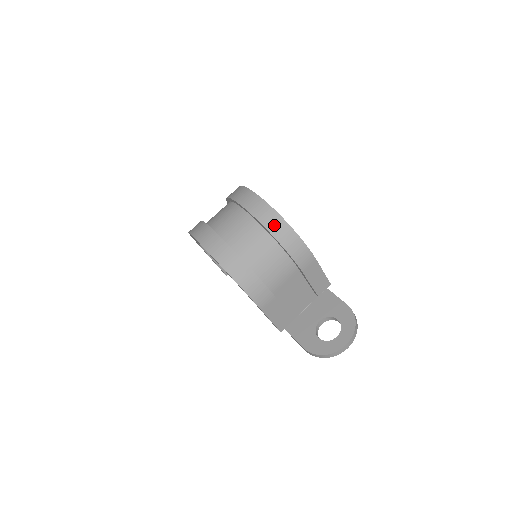
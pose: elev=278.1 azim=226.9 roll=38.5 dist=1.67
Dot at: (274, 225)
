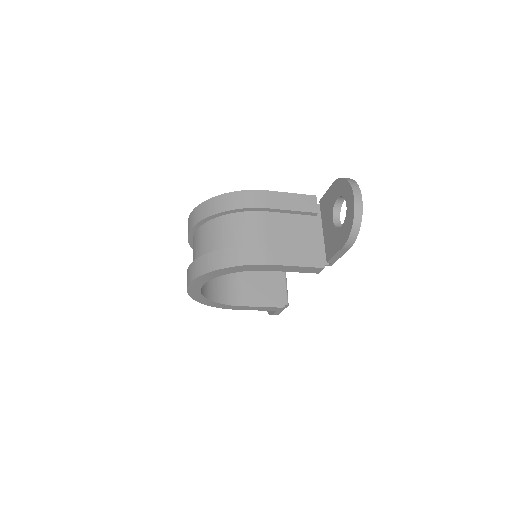
Dot at: (209, 209)
